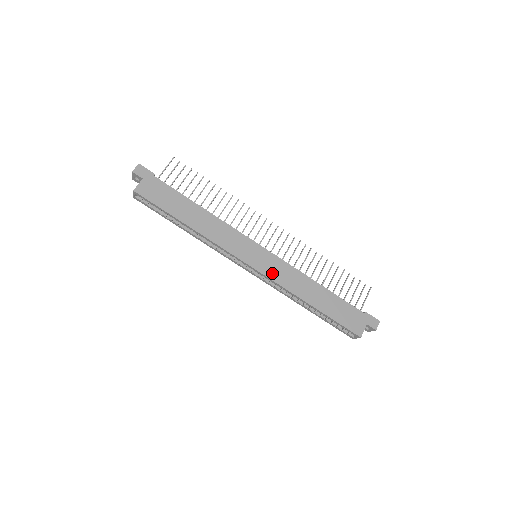
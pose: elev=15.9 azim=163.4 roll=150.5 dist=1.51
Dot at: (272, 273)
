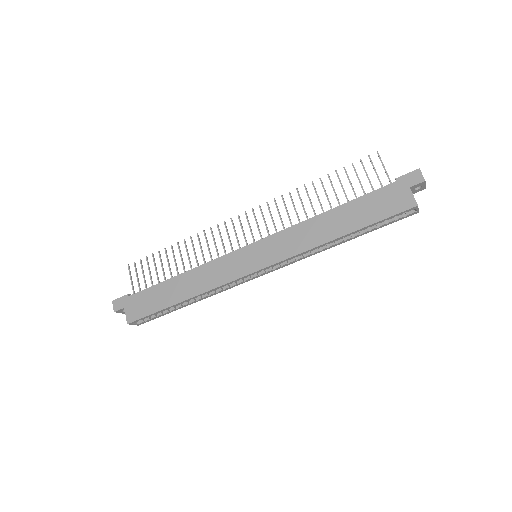
Dot at: (279, 254)
